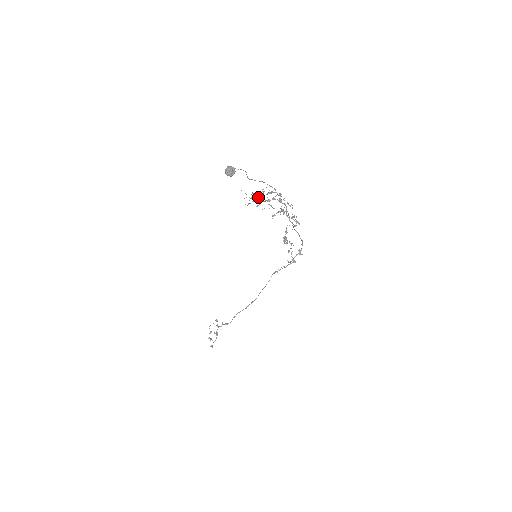
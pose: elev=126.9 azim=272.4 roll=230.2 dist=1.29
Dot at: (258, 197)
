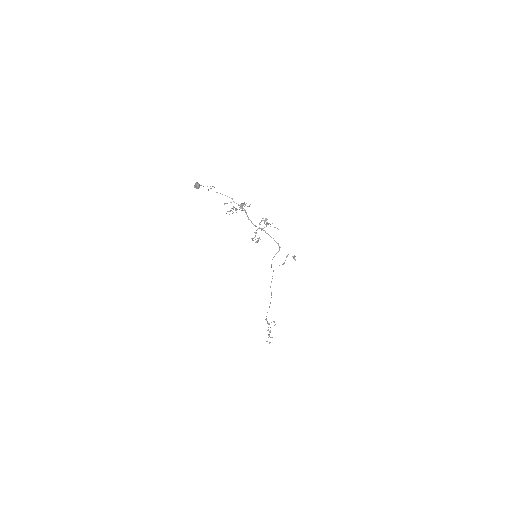
Dot at: occluded
